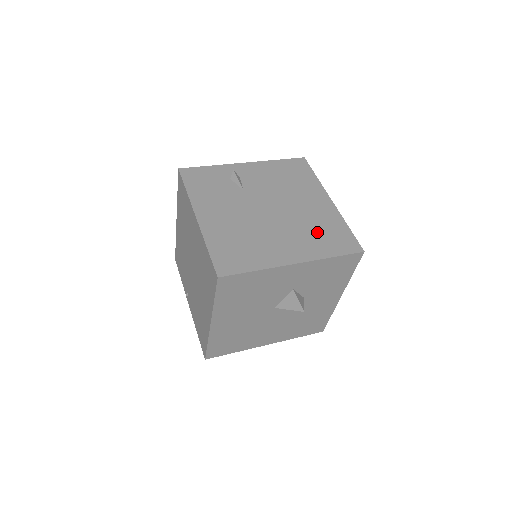
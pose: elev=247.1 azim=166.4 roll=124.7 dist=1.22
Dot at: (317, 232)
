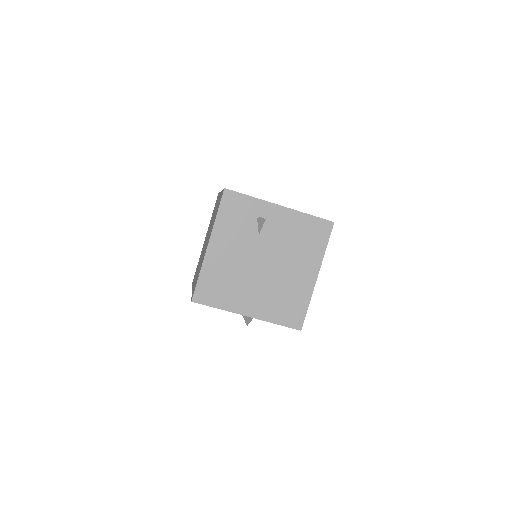
Dot at: (282, 299)
